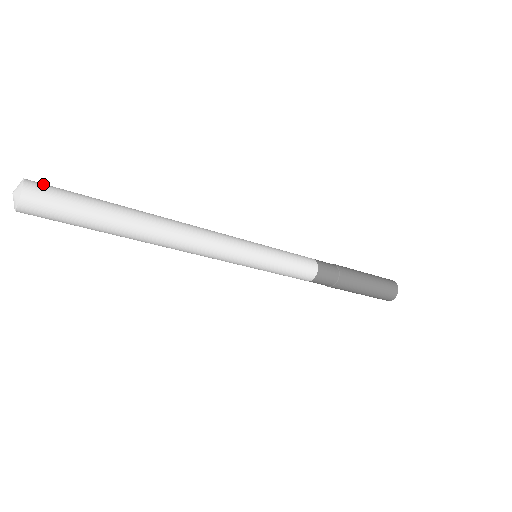
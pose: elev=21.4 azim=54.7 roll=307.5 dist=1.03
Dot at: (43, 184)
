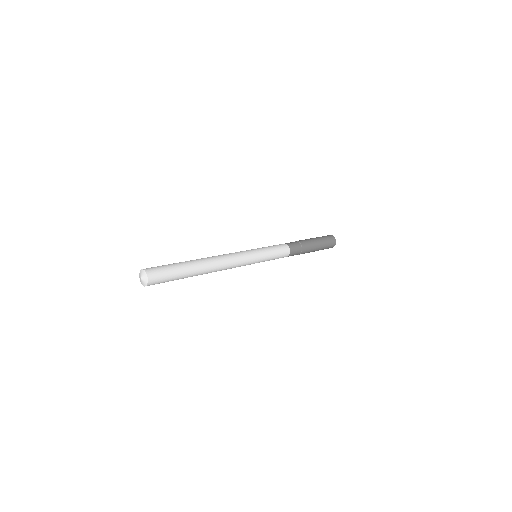
Dot at: (156, 275)
